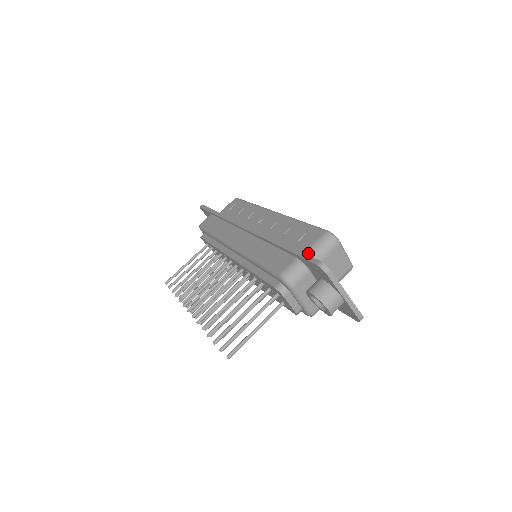
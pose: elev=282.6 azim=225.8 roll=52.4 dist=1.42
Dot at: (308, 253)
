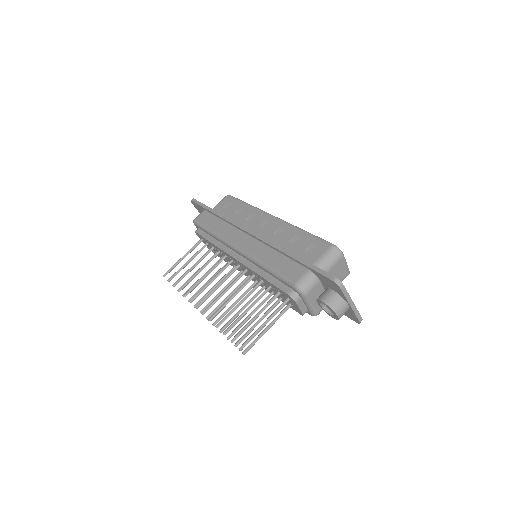
Dot at: (317, 265)
